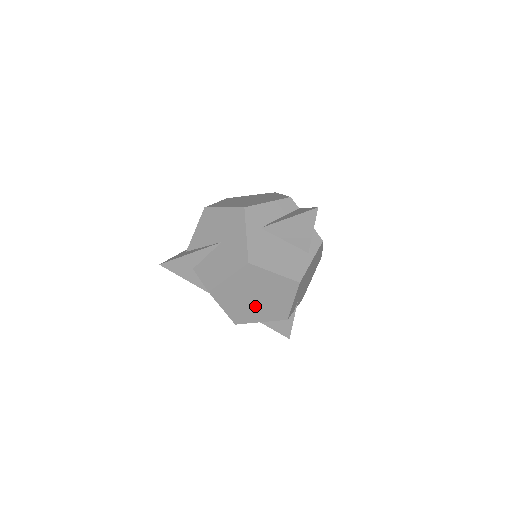
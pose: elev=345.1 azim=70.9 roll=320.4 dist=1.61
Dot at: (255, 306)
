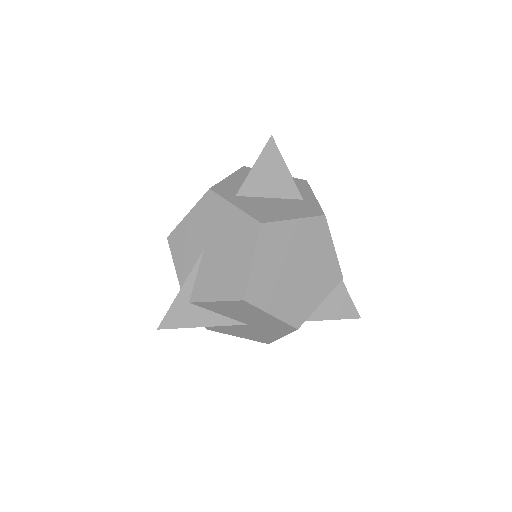
Dot at: occluded
